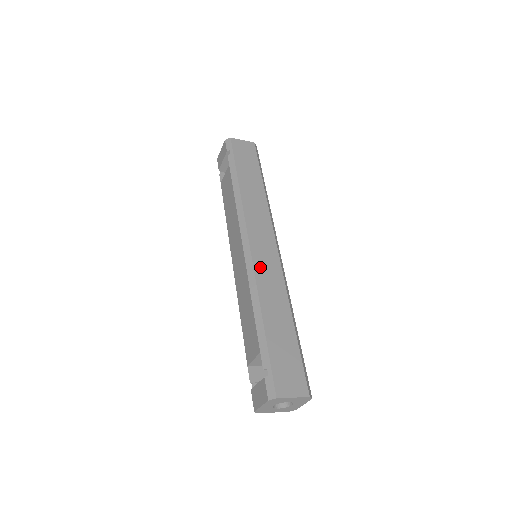
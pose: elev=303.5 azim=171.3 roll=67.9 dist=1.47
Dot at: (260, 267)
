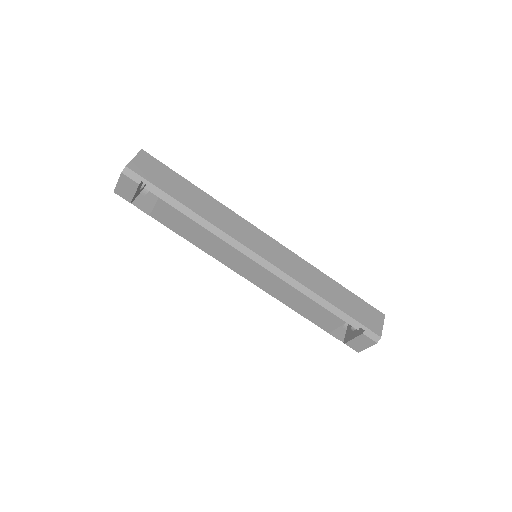
Dot at: (285, 267)
